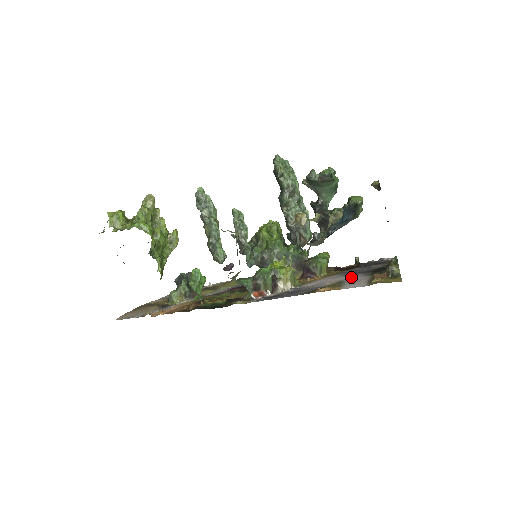
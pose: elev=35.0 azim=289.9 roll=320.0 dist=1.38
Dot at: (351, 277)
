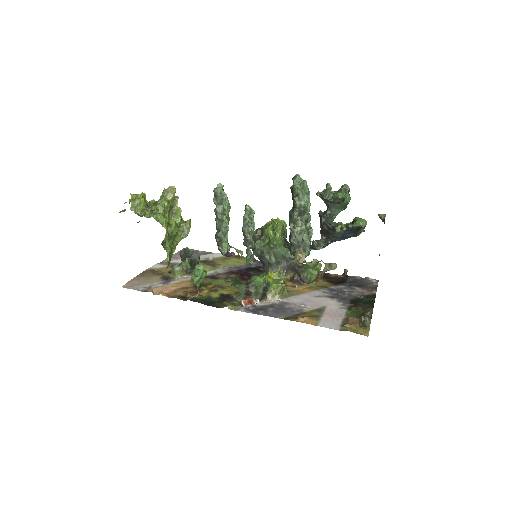
Dot at: (331, 305)
